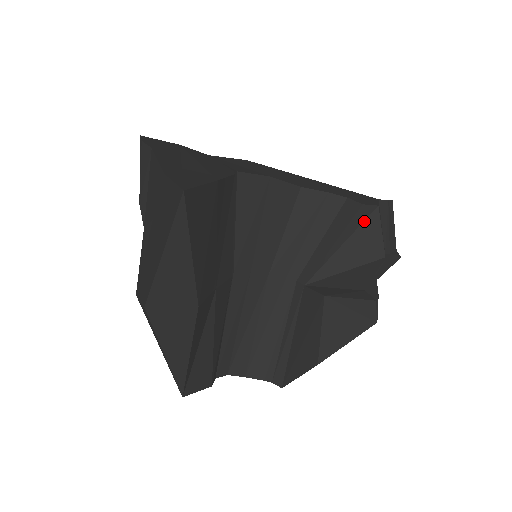
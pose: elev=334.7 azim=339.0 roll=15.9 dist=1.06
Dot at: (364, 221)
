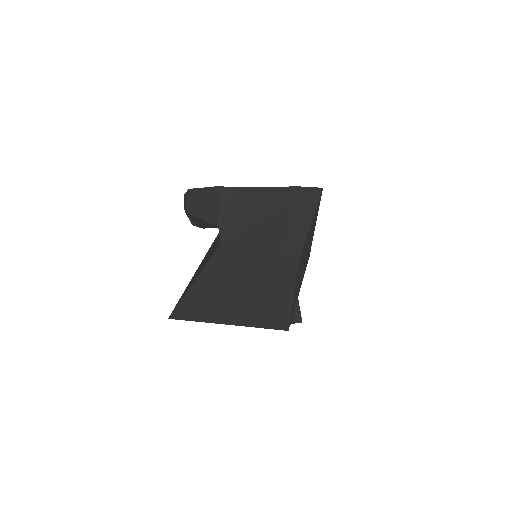
Dot at: occluded
